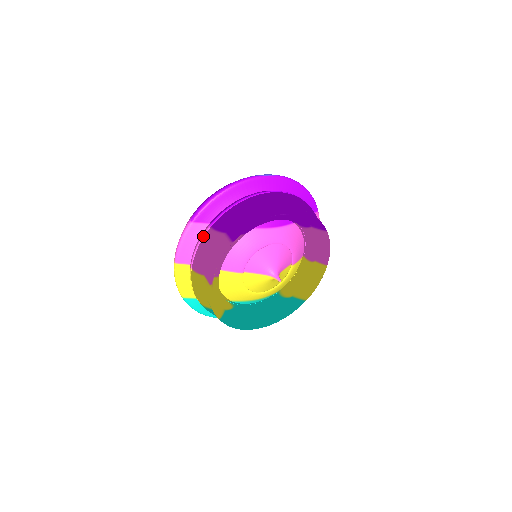
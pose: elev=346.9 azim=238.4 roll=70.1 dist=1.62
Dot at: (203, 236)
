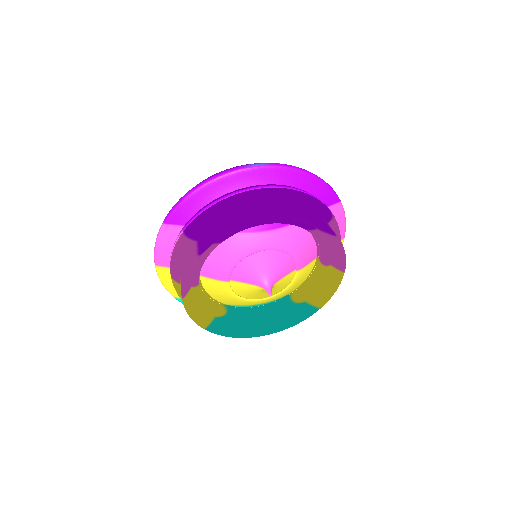
Dot at: (176, 241)
